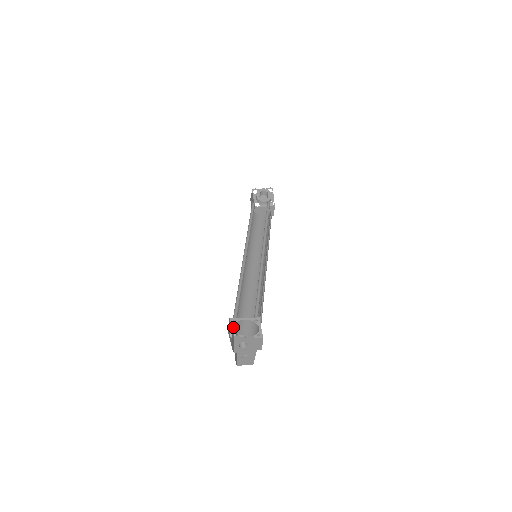
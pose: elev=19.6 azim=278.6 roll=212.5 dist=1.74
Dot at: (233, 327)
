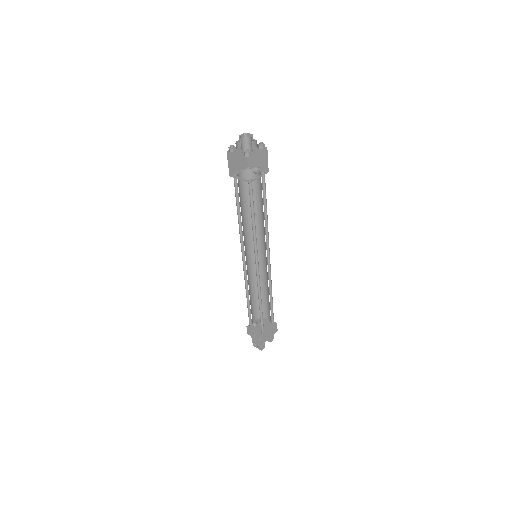
Dot at: (253, 321)
